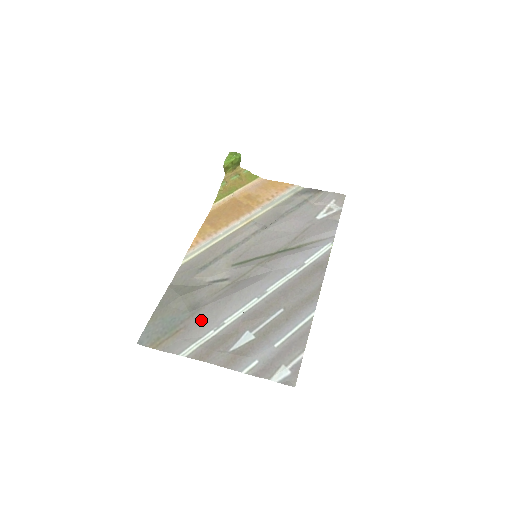
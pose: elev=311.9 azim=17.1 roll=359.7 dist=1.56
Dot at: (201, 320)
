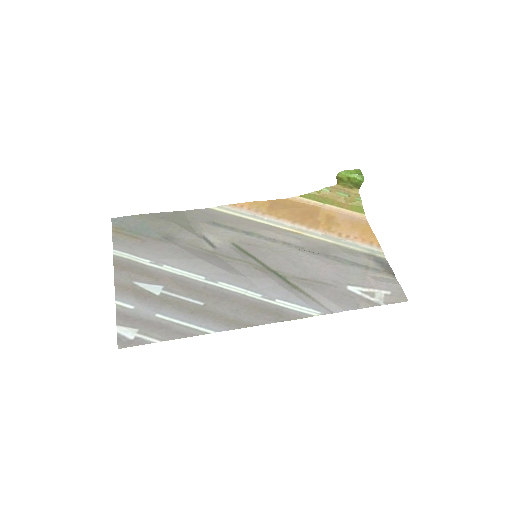
Dot at: (156, 248)
